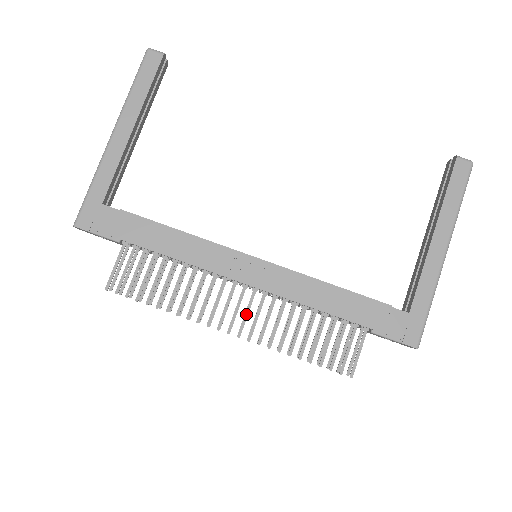
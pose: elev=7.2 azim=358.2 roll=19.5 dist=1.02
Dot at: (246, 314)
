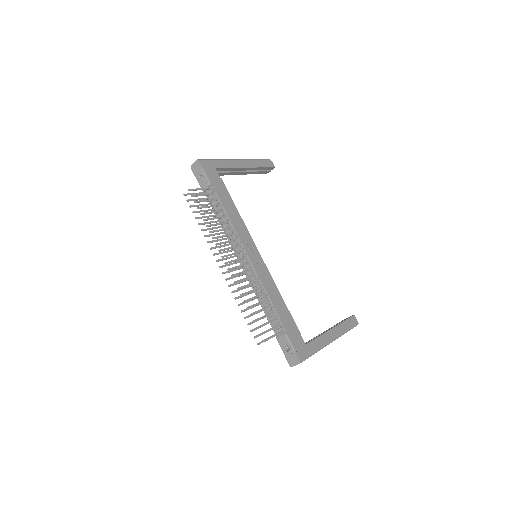
Dot at: (238, 266)
